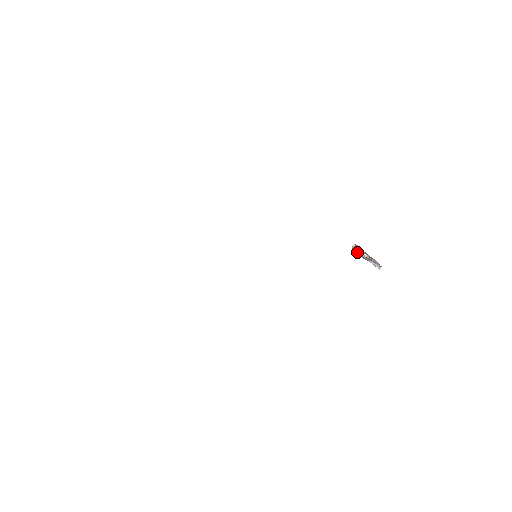
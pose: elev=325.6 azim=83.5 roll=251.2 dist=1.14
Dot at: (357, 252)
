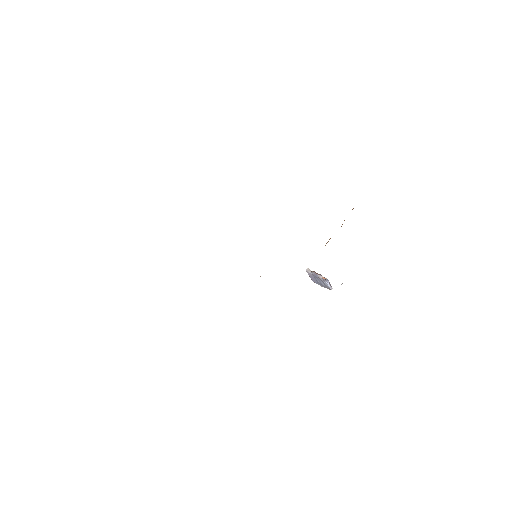
Dot at: (310, 275)
